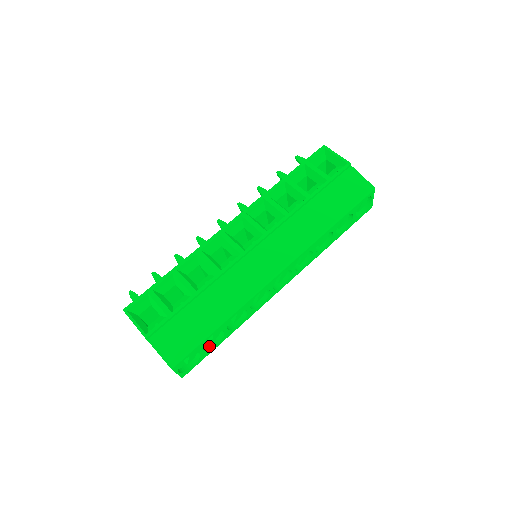
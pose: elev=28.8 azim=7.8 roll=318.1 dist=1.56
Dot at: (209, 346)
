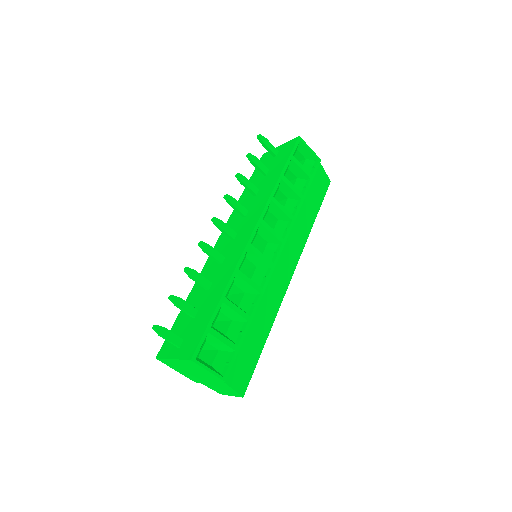
Dot at: occluded
